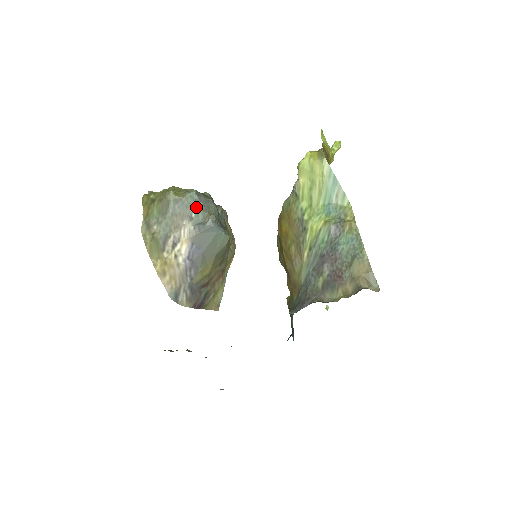
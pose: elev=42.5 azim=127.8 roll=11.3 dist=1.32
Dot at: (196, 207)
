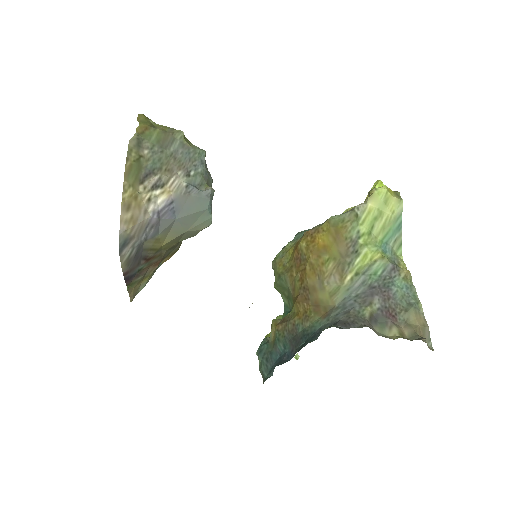
Dot at: (199, 168)
